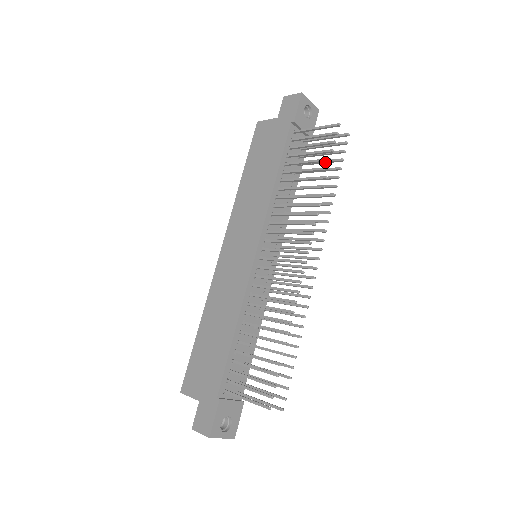
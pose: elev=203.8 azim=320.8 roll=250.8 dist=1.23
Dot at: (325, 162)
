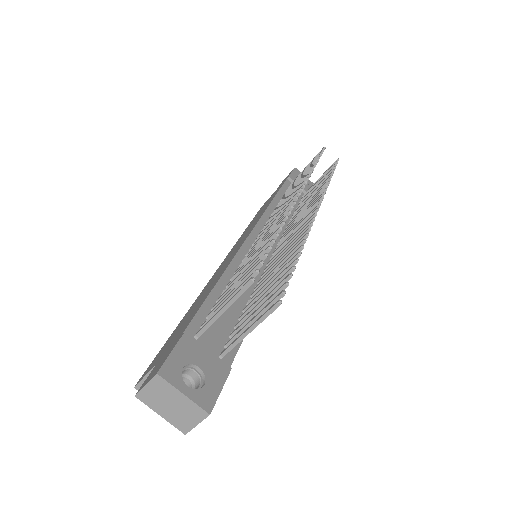
Dot at: occluded
